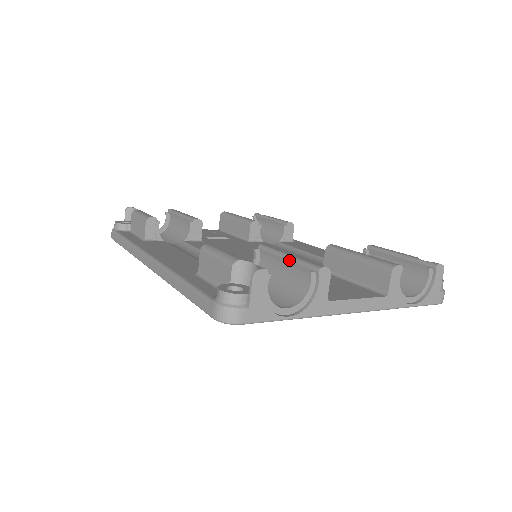
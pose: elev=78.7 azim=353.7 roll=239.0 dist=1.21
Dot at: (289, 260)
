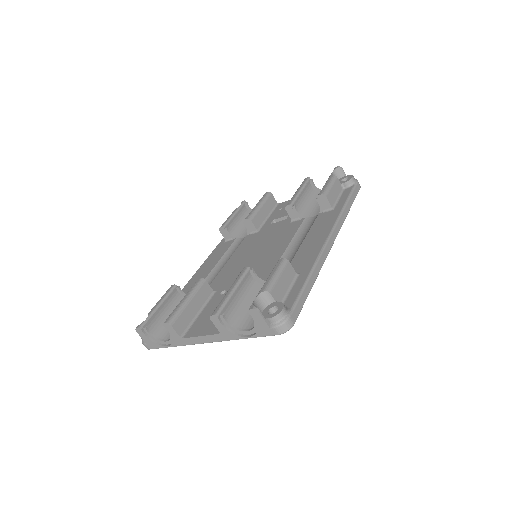
Dot at: occluded
